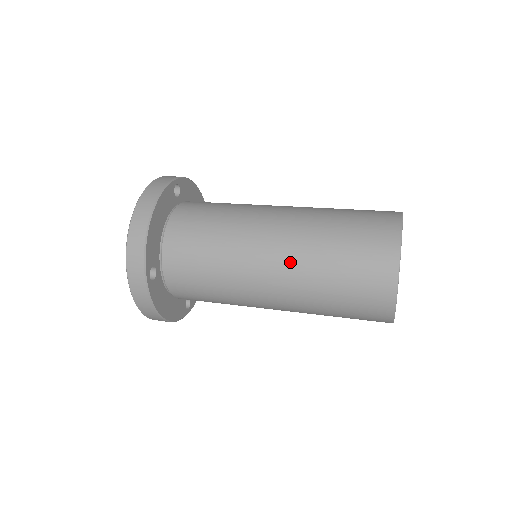
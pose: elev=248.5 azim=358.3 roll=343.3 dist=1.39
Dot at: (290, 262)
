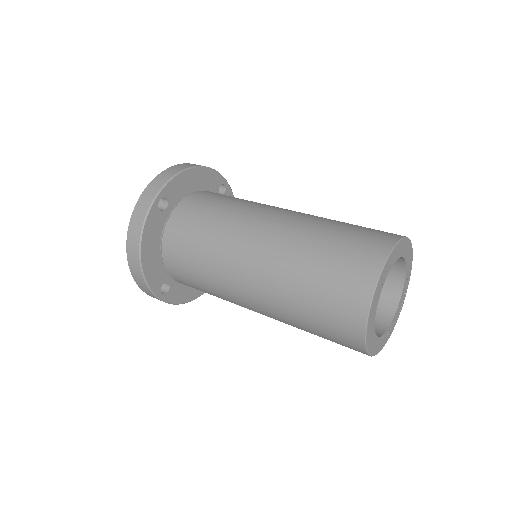
Dot at: (288, 226)
